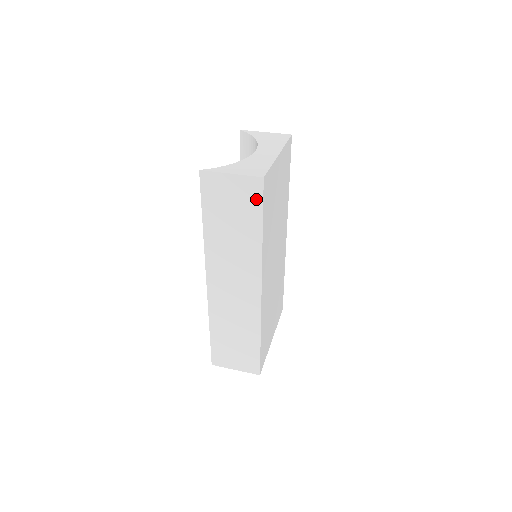
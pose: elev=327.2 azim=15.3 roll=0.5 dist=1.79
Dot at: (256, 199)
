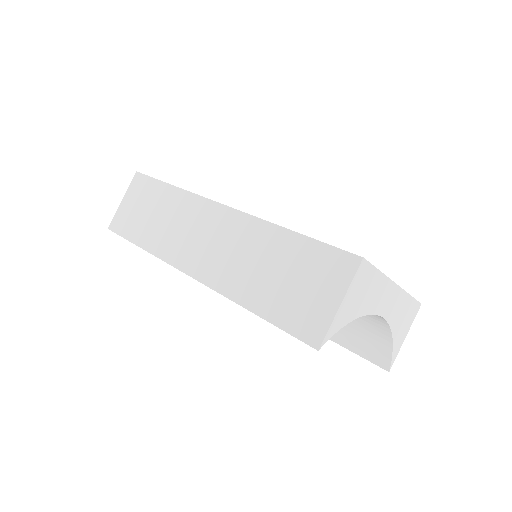
Dot at: (146, 183)
